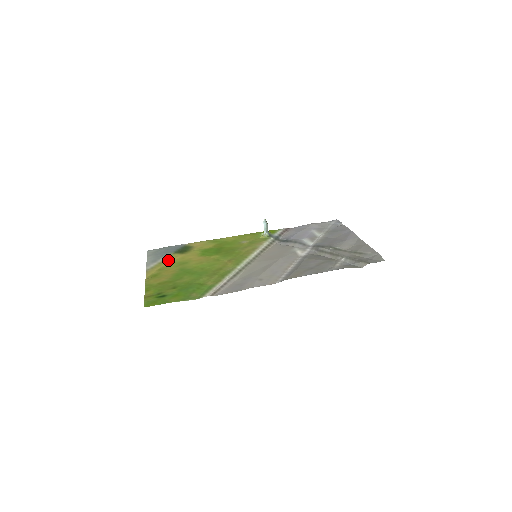
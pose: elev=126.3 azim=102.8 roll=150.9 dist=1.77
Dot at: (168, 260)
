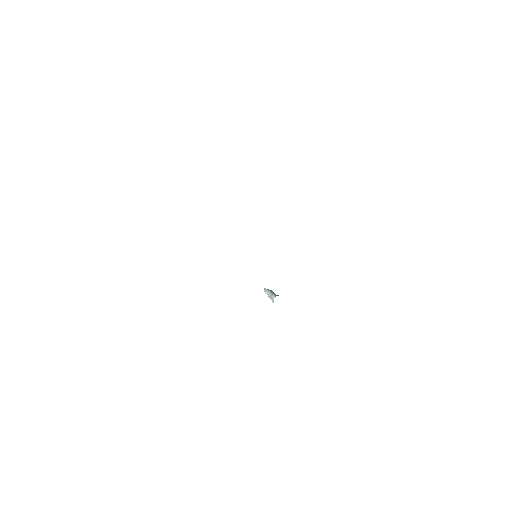
Dot at: occluded
